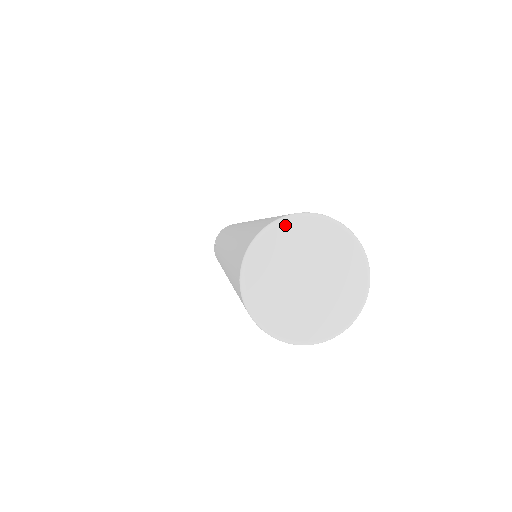
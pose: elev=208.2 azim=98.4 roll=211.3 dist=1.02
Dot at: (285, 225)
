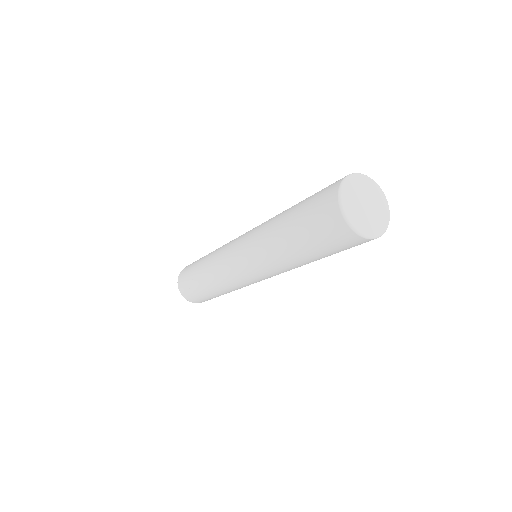
Dot at: (349, 180)
